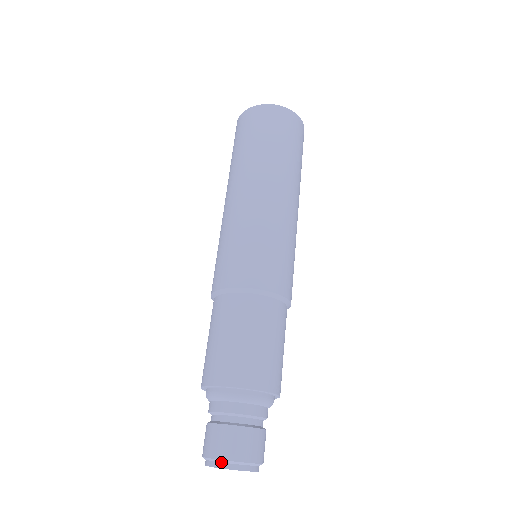
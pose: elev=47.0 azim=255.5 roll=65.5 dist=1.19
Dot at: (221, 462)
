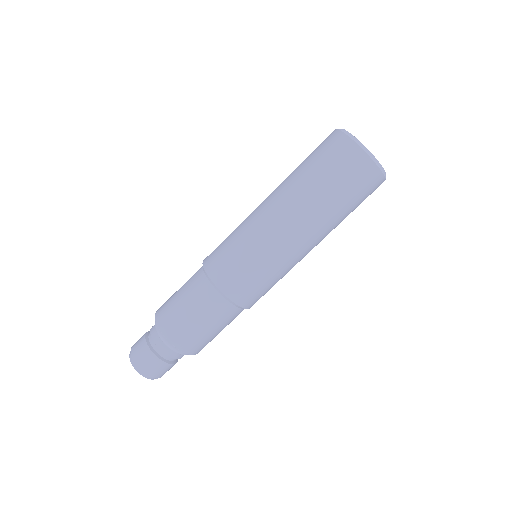
Dot at: (145, 374)
